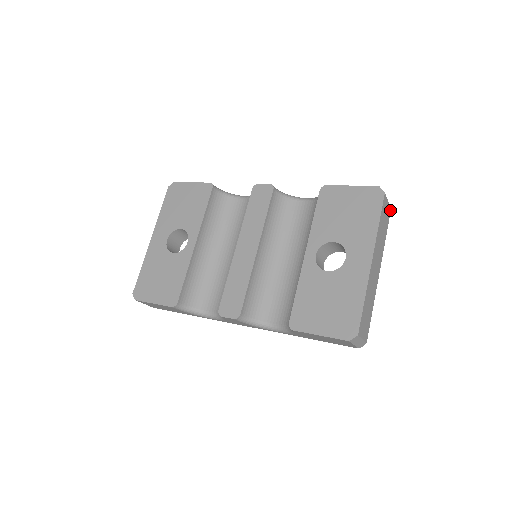
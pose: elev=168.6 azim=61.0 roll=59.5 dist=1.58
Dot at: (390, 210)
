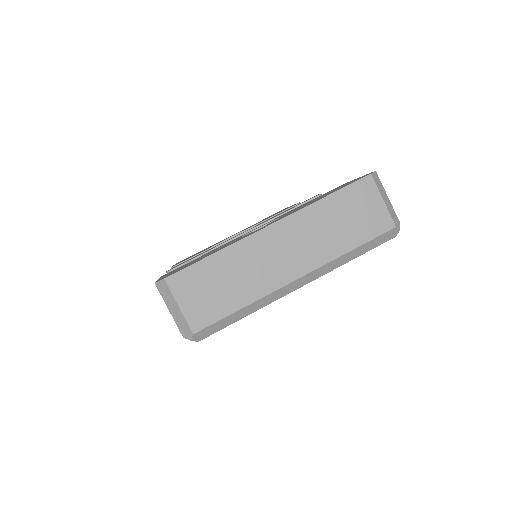
Dot at: (391, 225)
